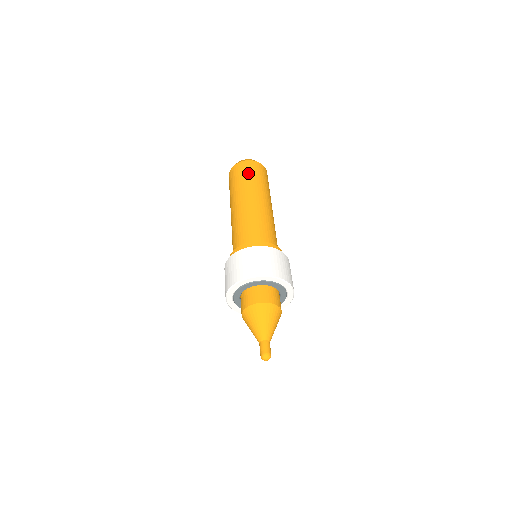
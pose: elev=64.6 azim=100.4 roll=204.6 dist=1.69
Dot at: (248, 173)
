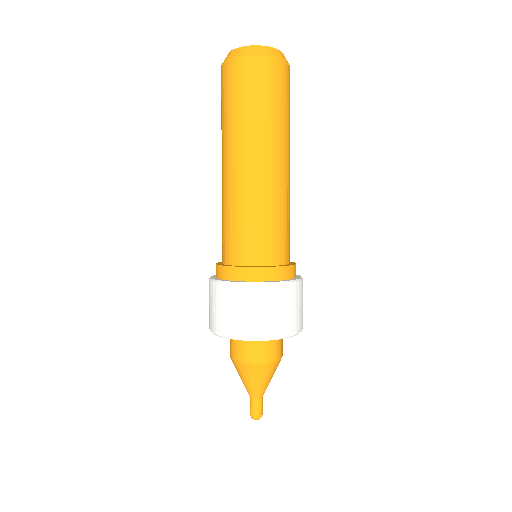
Dot at: (260, 94)
